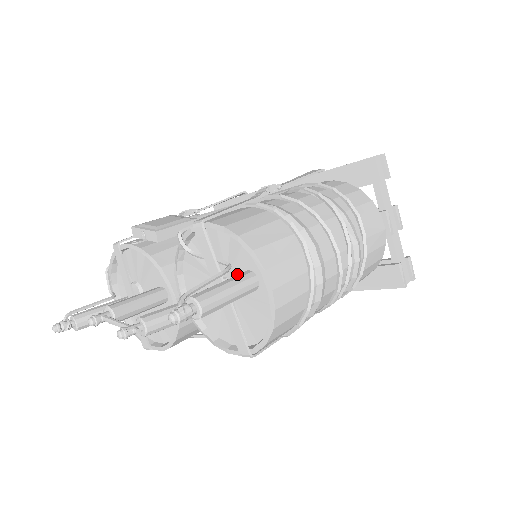
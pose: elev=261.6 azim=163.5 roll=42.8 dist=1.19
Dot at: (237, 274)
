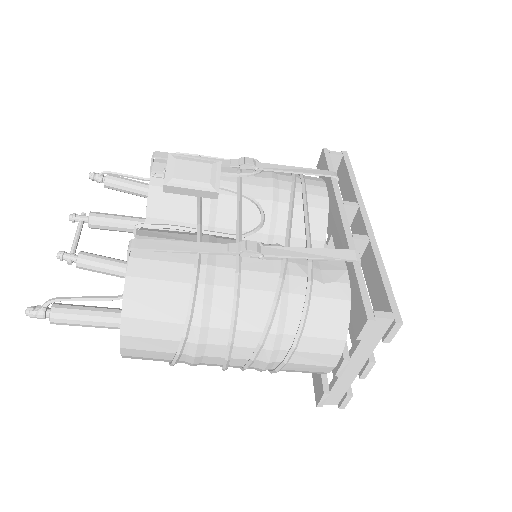
Dot at: occluded
